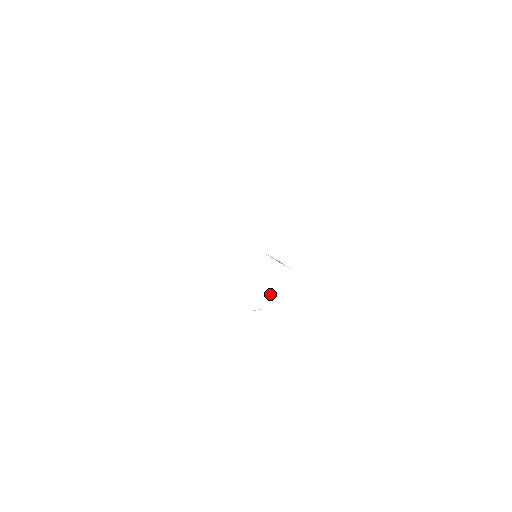
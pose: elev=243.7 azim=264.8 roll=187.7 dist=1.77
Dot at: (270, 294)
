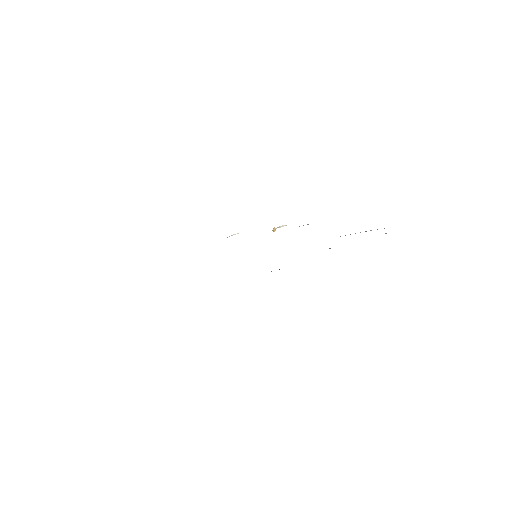
Dot at: (274, 231)
